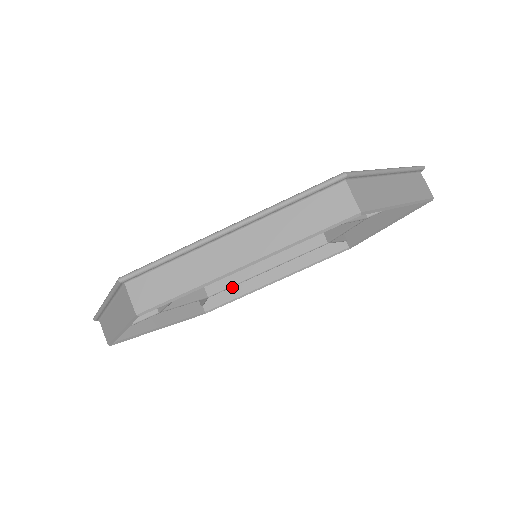
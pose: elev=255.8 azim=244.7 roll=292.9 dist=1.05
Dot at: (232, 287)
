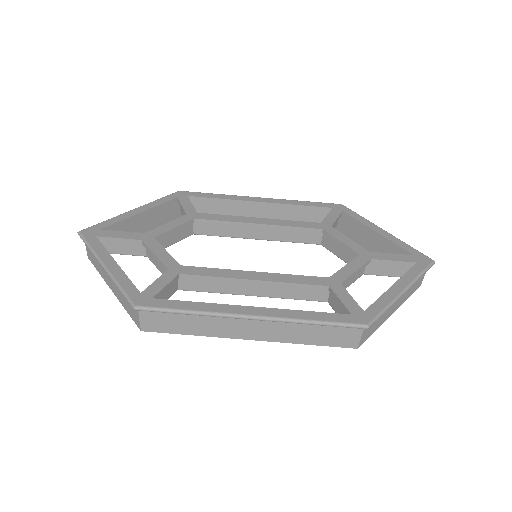
Dot at: (216, 210)
